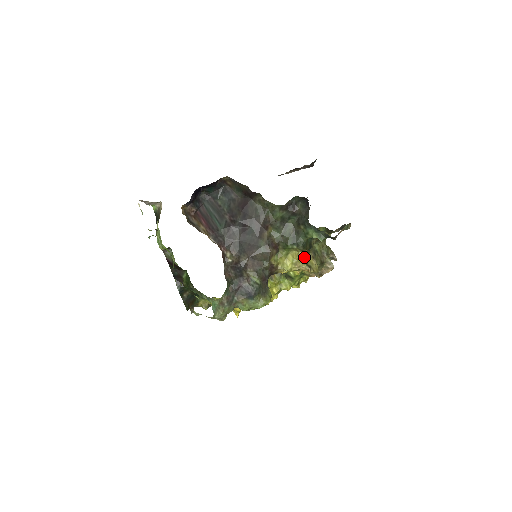
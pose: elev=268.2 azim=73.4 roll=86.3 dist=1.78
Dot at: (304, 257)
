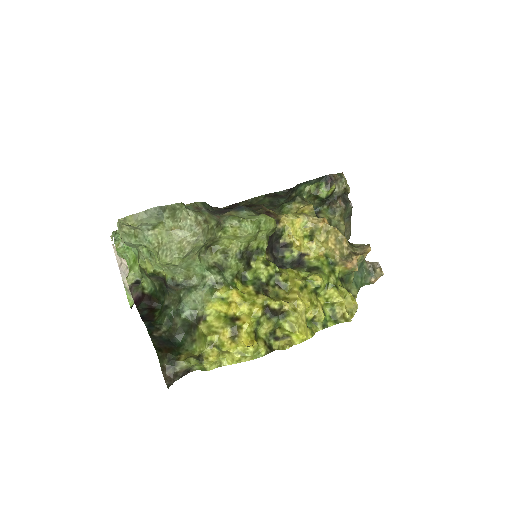
Dot at: (308, 207)
